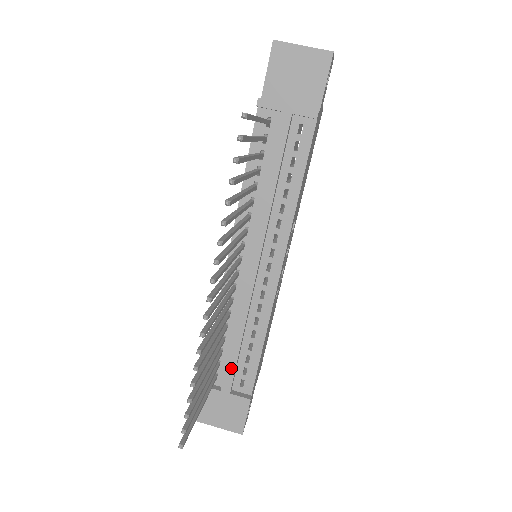
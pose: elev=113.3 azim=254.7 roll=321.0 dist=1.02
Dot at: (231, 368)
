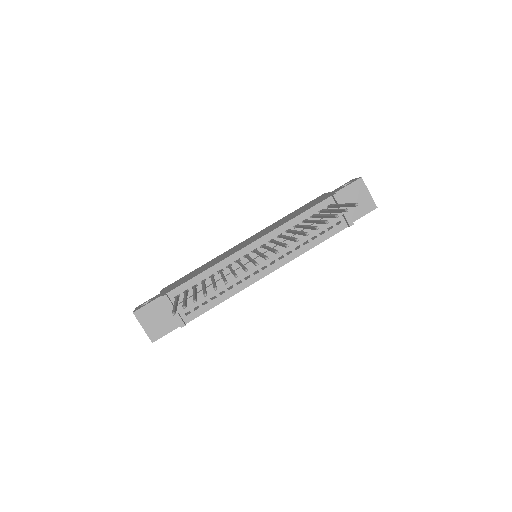
Dot at: occluded
